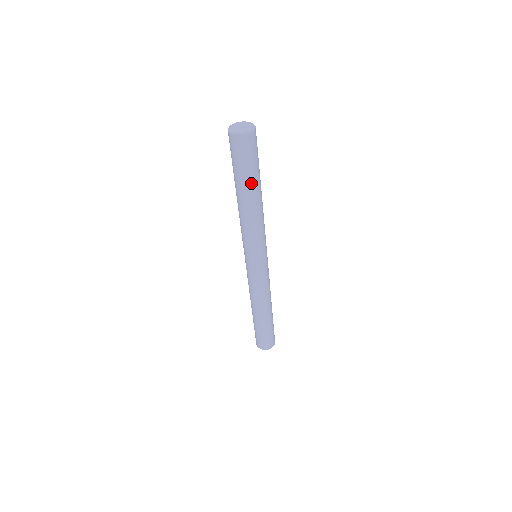
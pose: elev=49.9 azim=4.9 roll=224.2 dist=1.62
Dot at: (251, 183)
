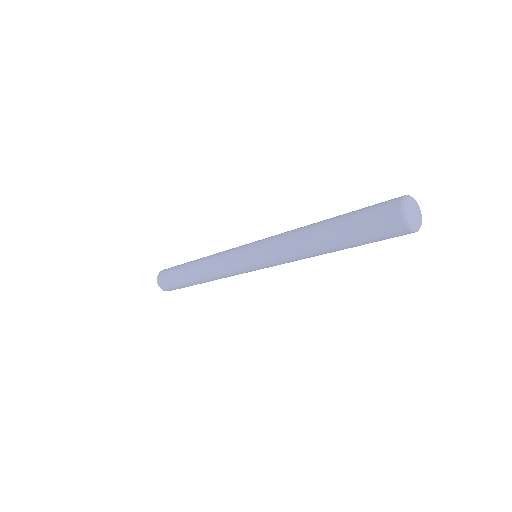
Dot at: occluded
